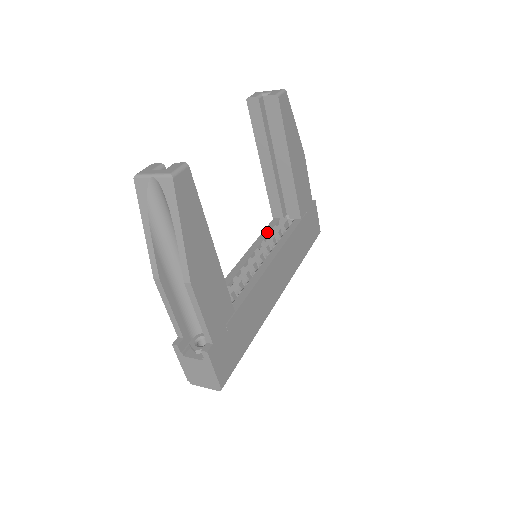
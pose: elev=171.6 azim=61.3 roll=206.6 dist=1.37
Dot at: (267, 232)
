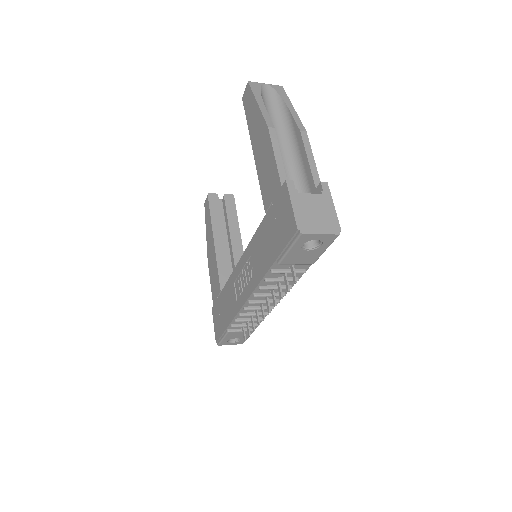
Dot at: occluded
